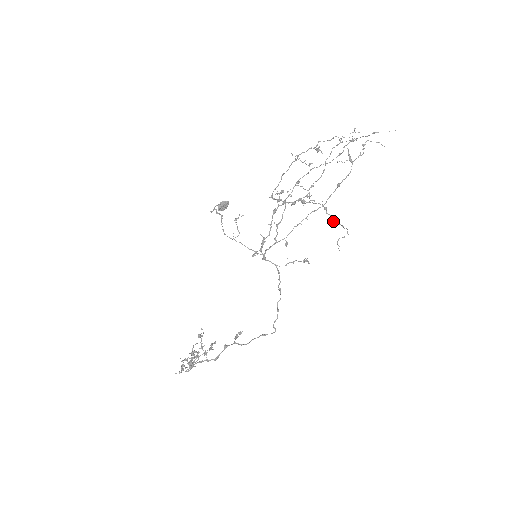
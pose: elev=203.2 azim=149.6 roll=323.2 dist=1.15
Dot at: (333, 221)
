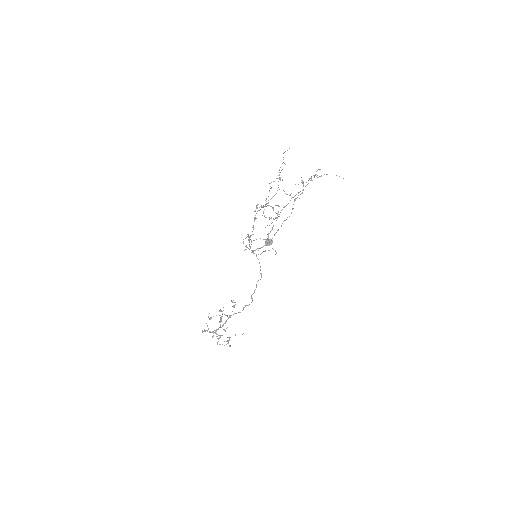
Dot at: occluded
